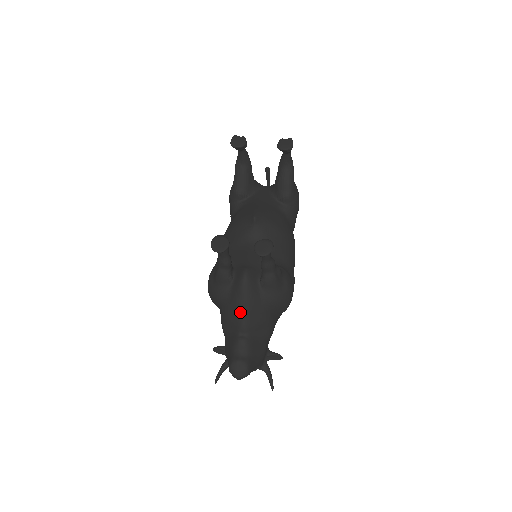
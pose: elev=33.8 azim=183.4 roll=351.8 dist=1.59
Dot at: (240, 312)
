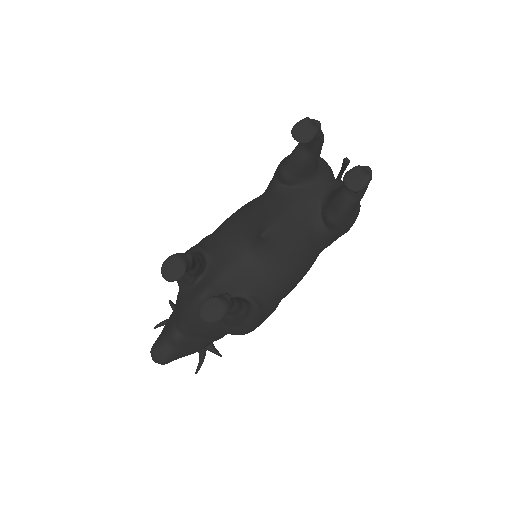
Dot at: (183, 317)
